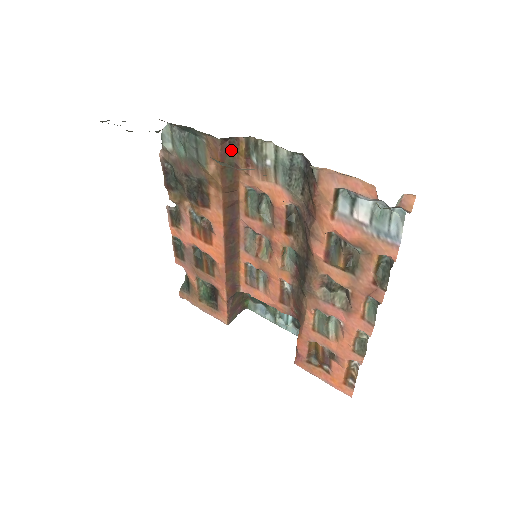
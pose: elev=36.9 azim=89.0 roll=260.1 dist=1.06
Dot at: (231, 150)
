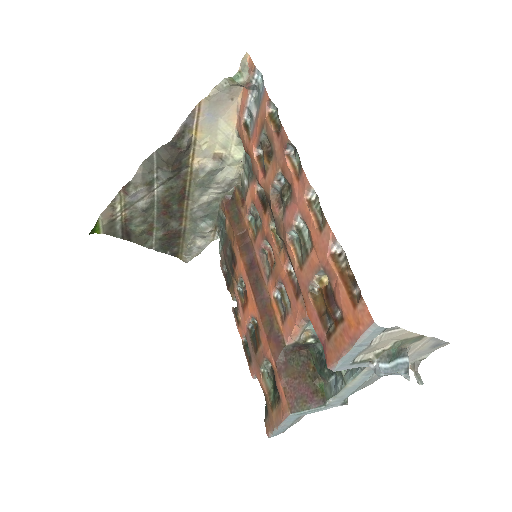
Dot at: (233, 203)
